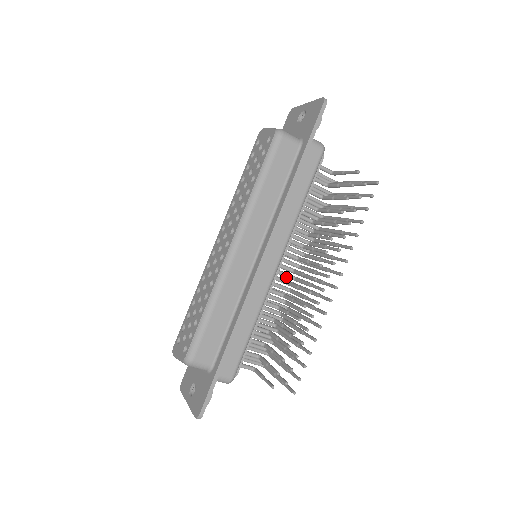
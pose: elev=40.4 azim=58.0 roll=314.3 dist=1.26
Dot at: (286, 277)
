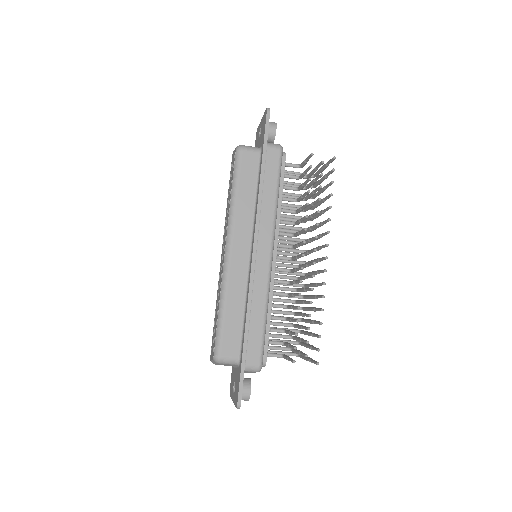
Dot at: occluded
